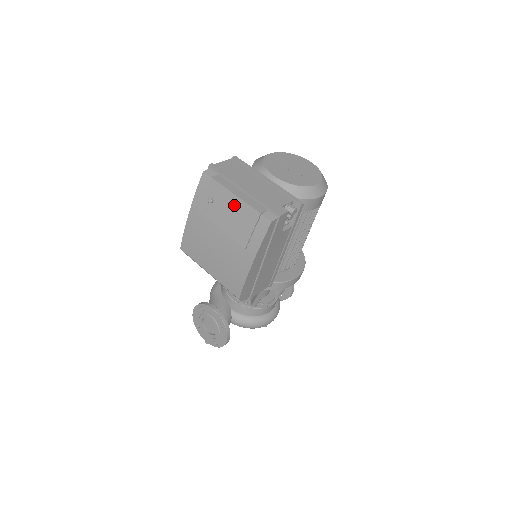
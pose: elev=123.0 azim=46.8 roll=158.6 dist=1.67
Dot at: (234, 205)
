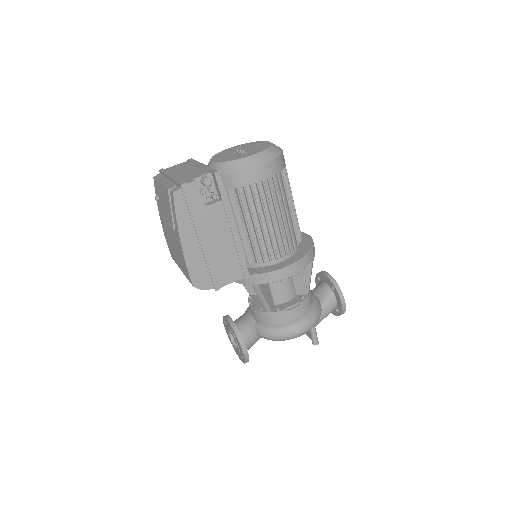
Dot at: (162, 193)
